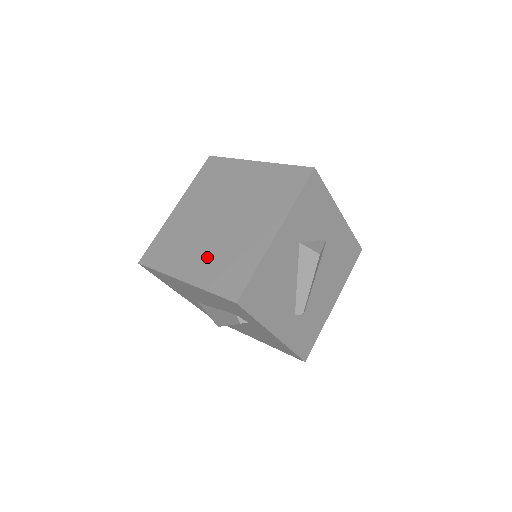
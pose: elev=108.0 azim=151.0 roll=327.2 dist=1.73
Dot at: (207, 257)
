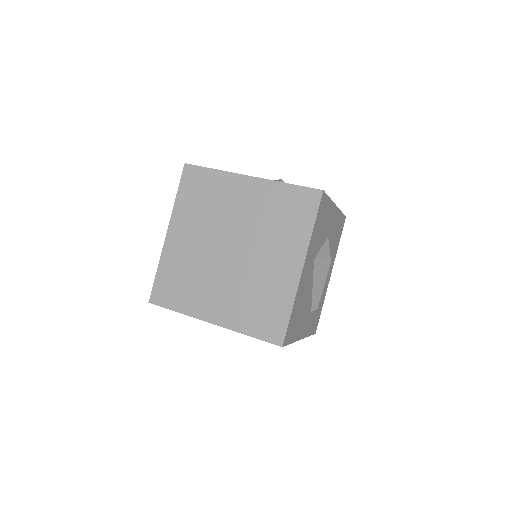
Dot at: (231, 297)
